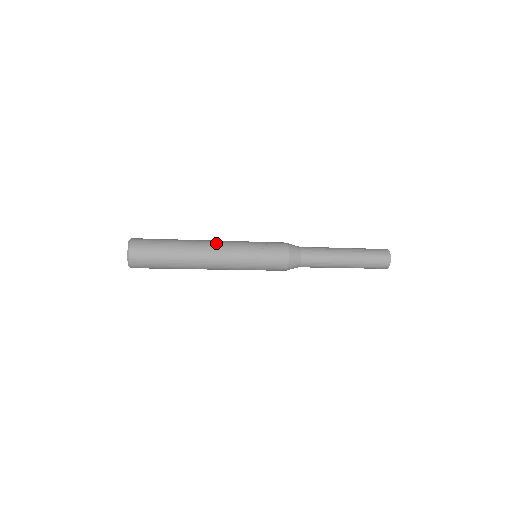
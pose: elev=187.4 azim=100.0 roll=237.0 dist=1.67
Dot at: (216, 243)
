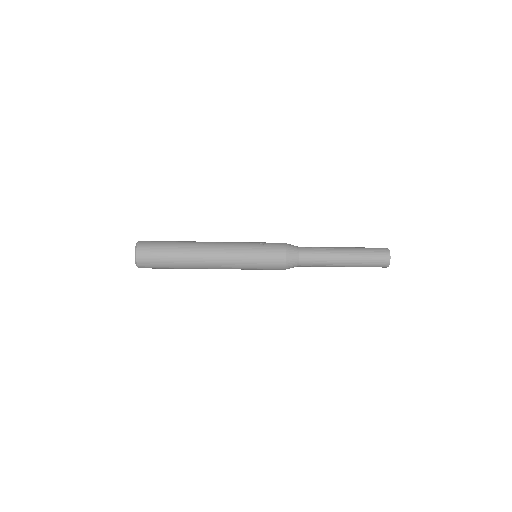
Dot at: (217, 242)
